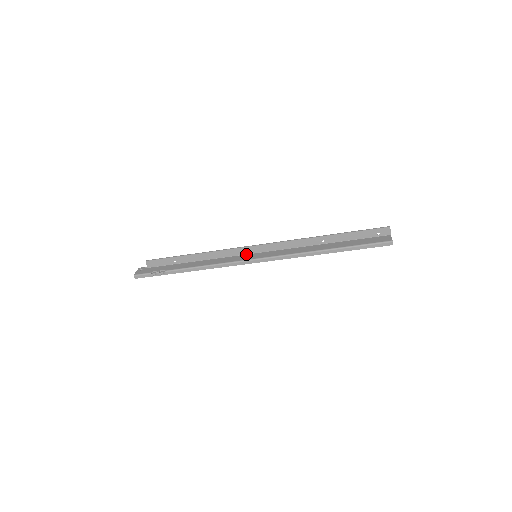
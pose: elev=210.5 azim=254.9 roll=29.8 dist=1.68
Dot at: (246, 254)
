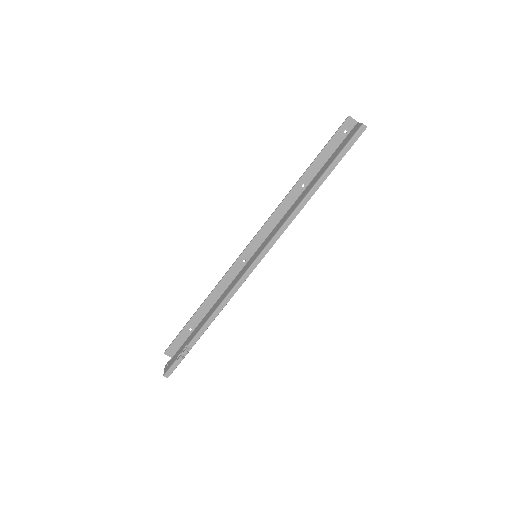
Dot at: (246, 263)
